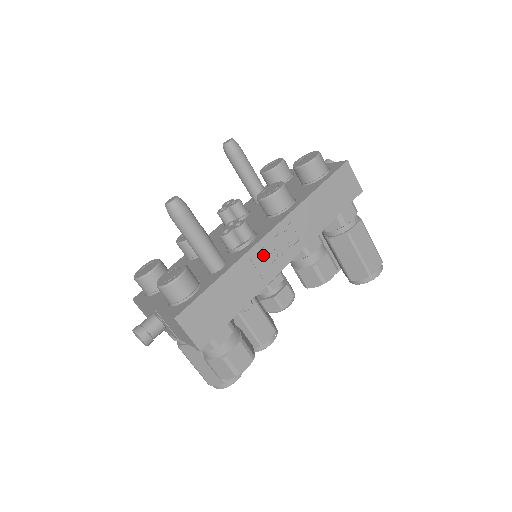
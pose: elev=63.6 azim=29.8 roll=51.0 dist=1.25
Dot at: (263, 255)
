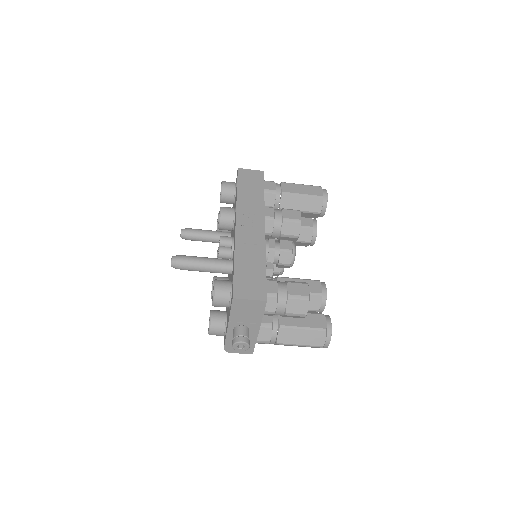
Dot at: (245, 236)
